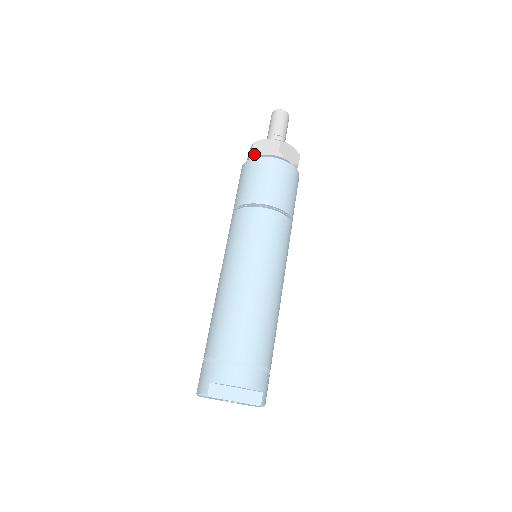
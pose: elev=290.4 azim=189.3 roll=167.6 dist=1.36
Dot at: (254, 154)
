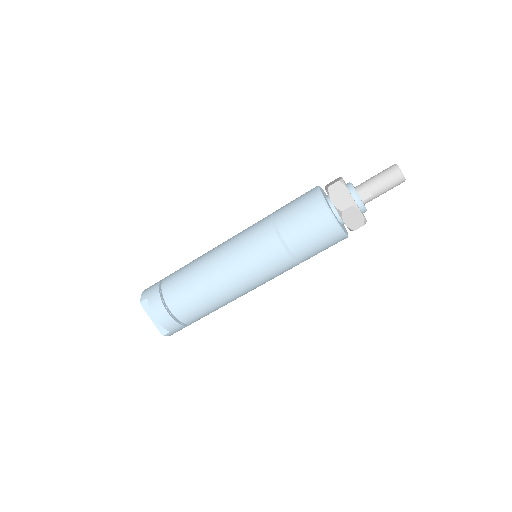
Dot at: (328, 191)
